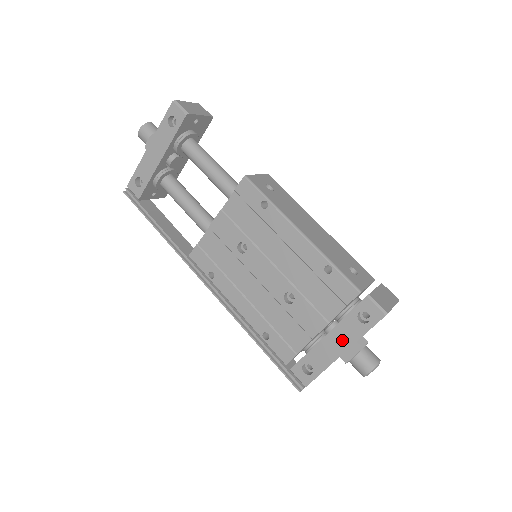
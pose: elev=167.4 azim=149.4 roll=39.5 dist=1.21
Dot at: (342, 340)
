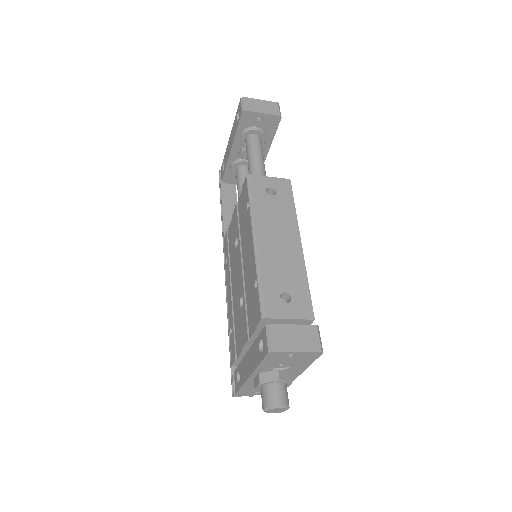
Dot at: (251, 362)
